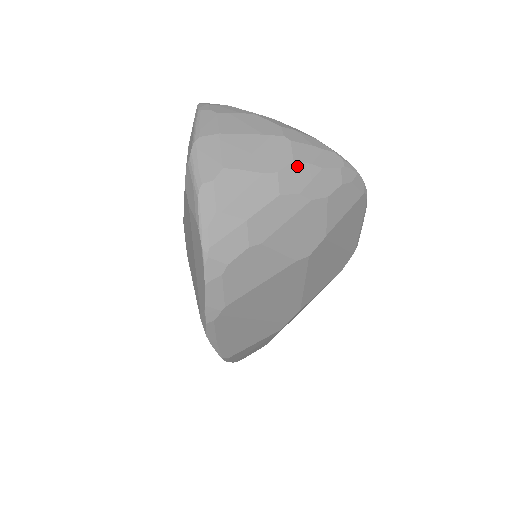
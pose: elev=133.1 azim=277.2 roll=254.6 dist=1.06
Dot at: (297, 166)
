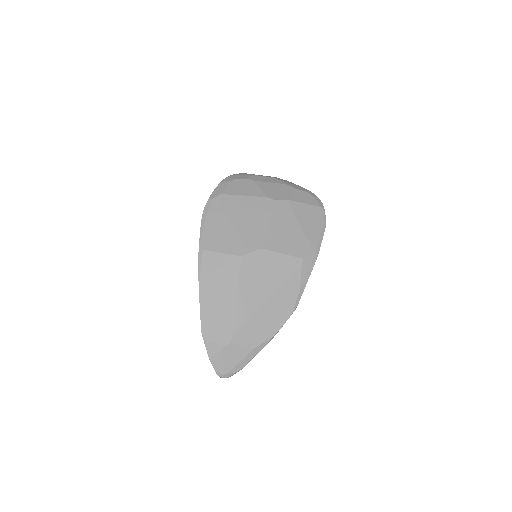
Dot at: (287, 181)
